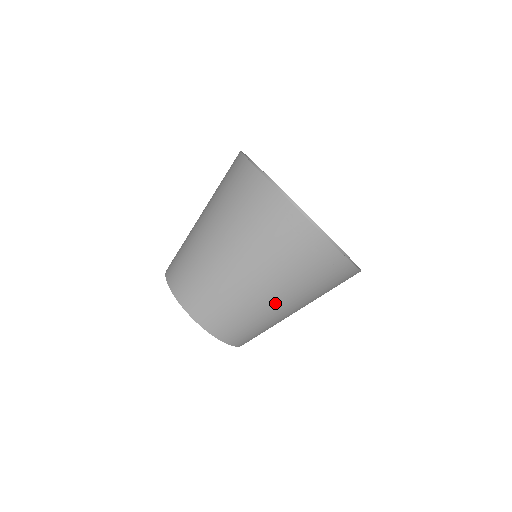
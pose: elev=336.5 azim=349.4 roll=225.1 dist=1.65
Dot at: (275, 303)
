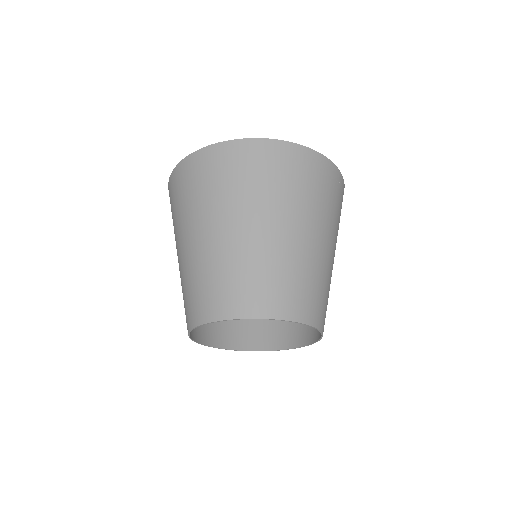
Dot at: (333, 258)
